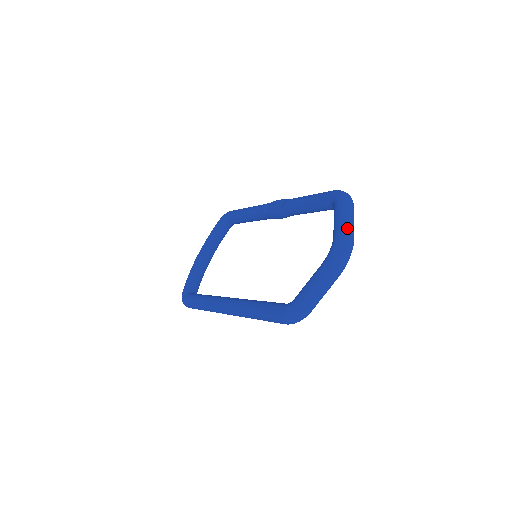
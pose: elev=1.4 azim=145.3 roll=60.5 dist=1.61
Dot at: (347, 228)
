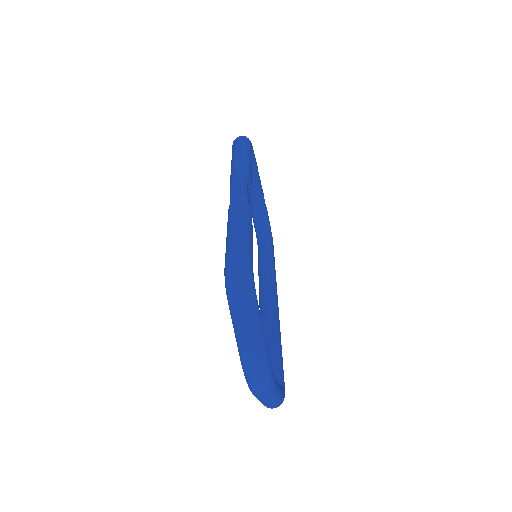
Dot at: (244, 358)
